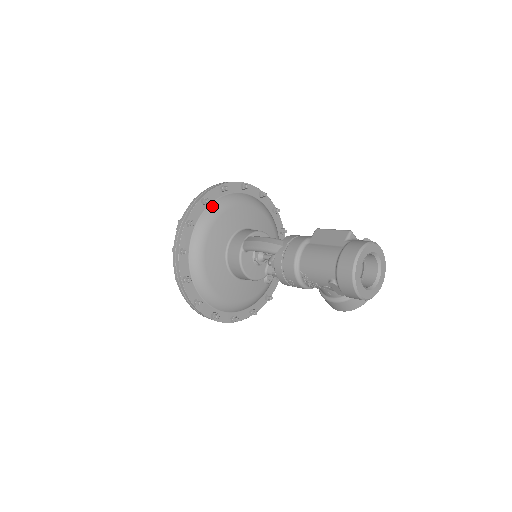
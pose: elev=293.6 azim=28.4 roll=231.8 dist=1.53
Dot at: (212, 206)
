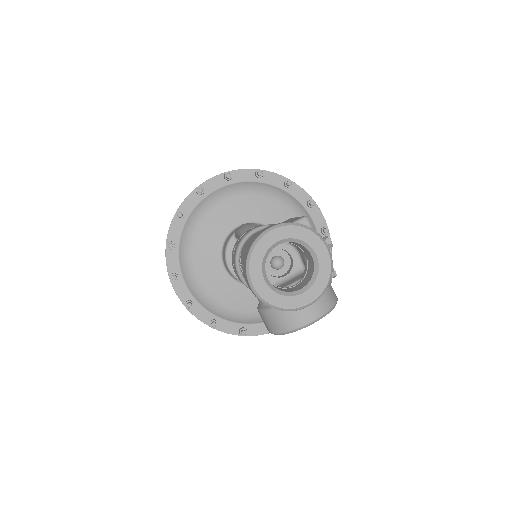
Dot at: (235, 185)
